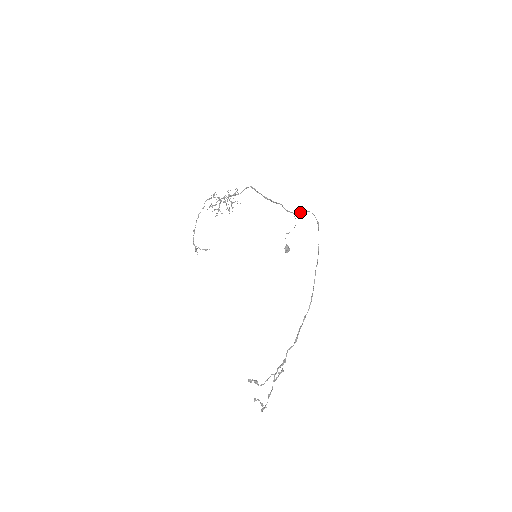
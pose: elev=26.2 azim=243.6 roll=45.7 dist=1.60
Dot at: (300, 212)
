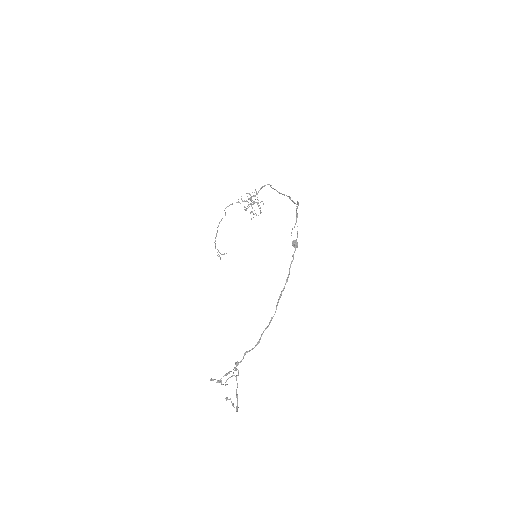
Dot at: (297, 203)
